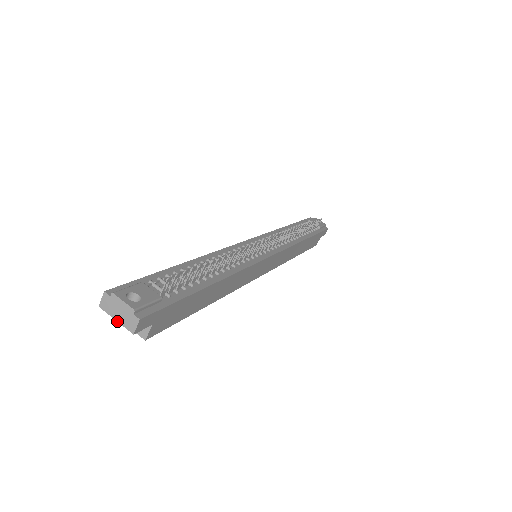
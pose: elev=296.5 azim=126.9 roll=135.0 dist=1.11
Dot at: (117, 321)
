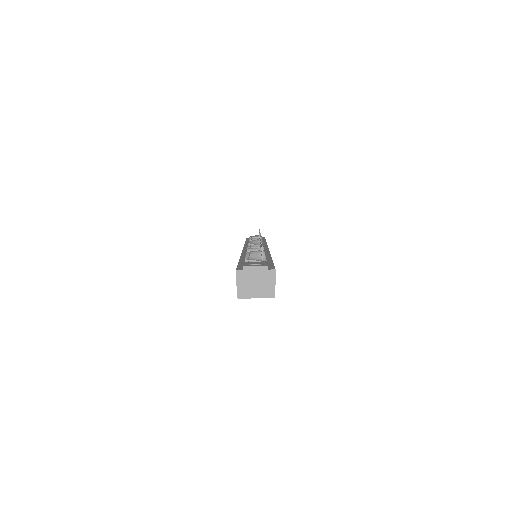
Dot at: (257, 285)
